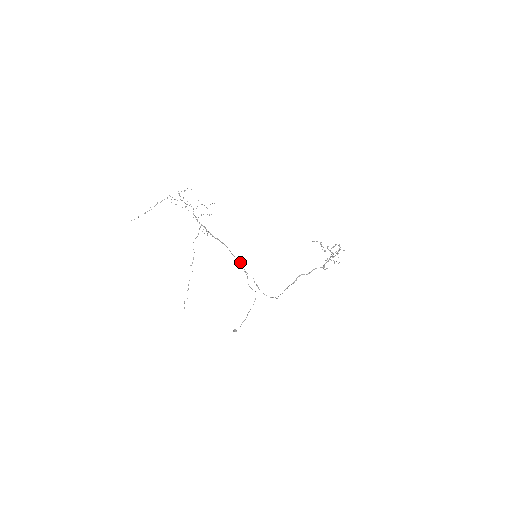
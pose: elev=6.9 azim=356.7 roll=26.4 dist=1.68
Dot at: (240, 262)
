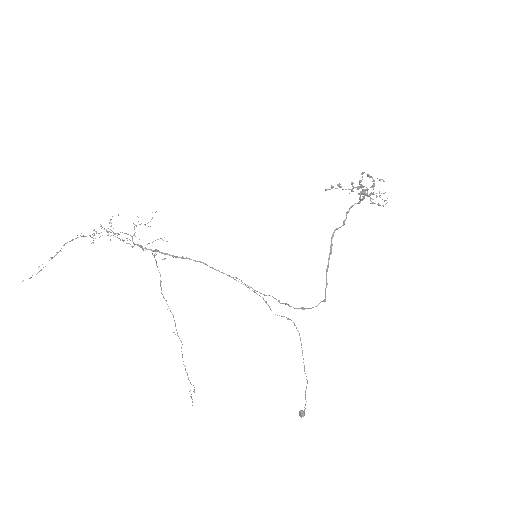
Dot at: occluded
